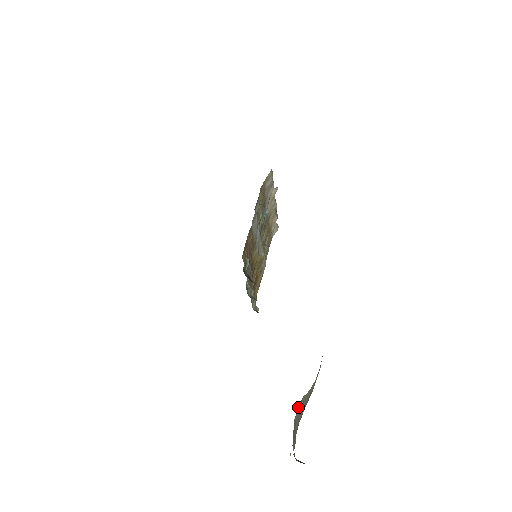
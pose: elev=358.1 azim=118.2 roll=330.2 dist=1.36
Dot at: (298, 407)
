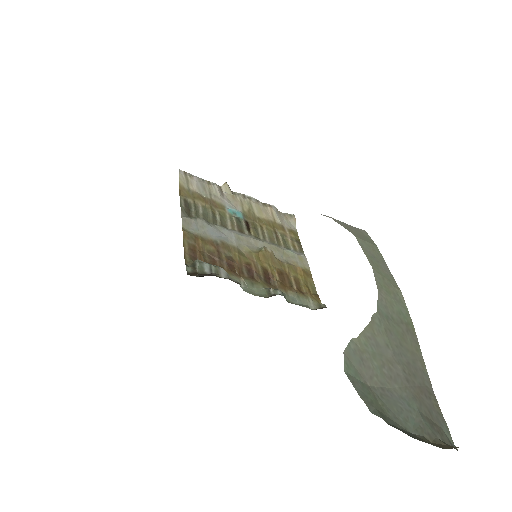
Dot at: (352, 362)
